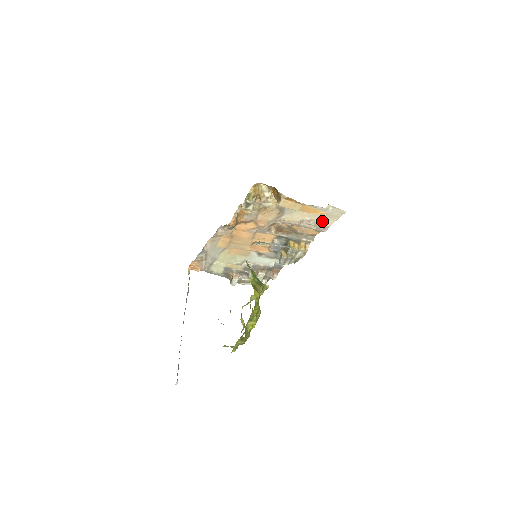
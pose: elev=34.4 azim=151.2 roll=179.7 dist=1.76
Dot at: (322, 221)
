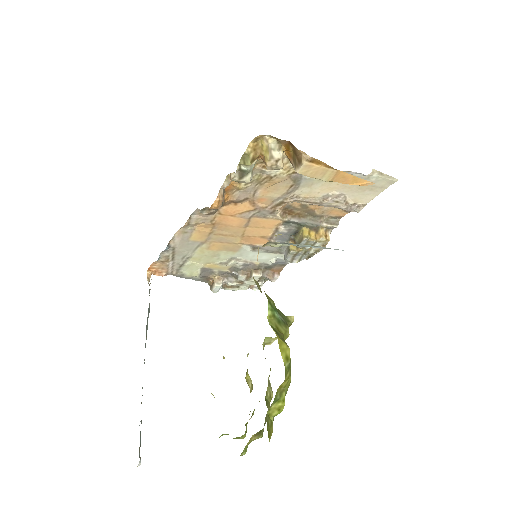
Dot at: (357, 196)
